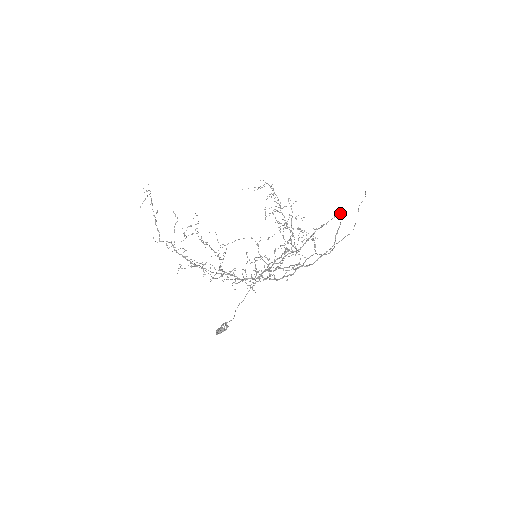
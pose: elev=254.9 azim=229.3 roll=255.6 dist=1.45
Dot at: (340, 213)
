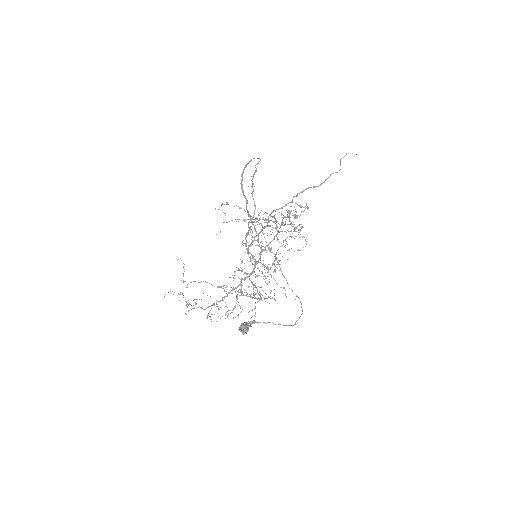
Dot at: occluded
